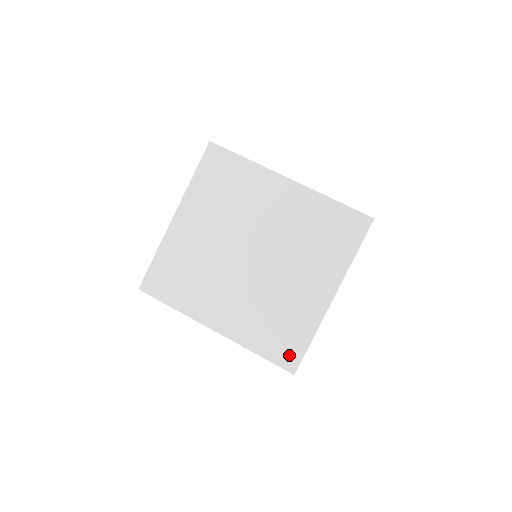
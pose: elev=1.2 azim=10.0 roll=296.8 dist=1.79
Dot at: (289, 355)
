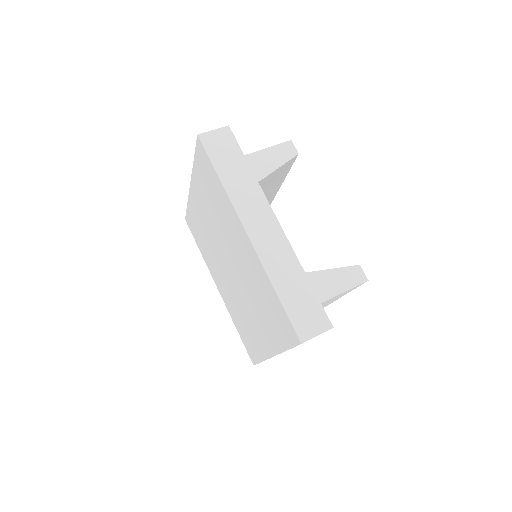
Dot at: (251, 353)
